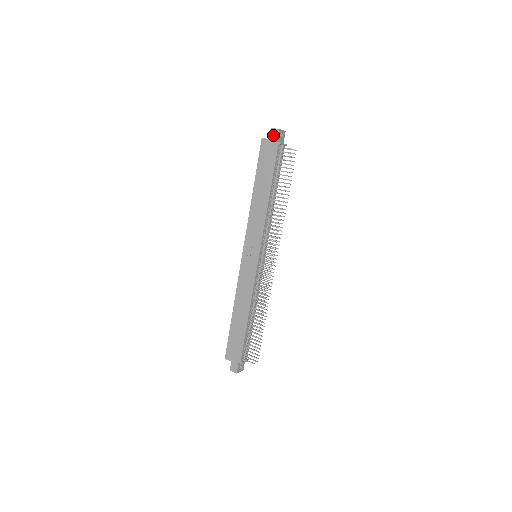
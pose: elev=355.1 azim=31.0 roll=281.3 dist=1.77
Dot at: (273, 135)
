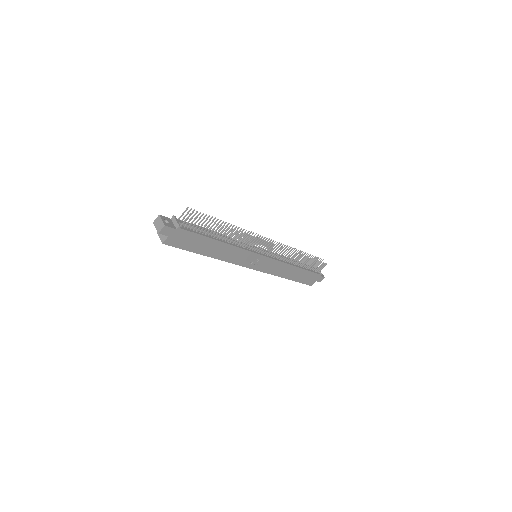
Dot at: (167, 232)
